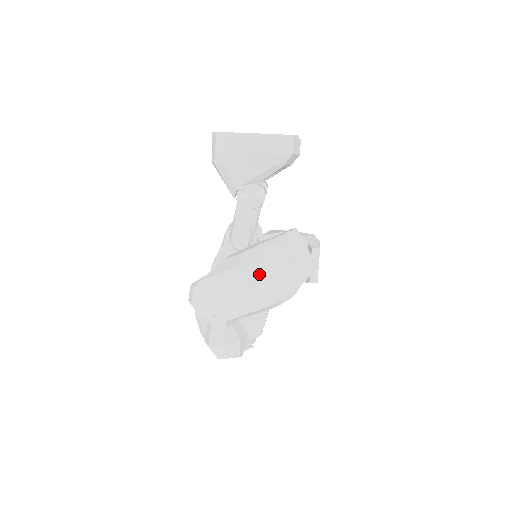
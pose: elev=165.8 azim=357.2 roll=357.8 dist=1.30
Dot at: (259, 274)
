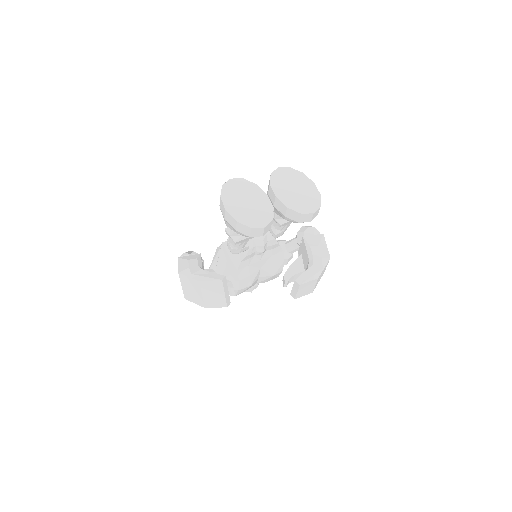
Dot at: (187, 285)
